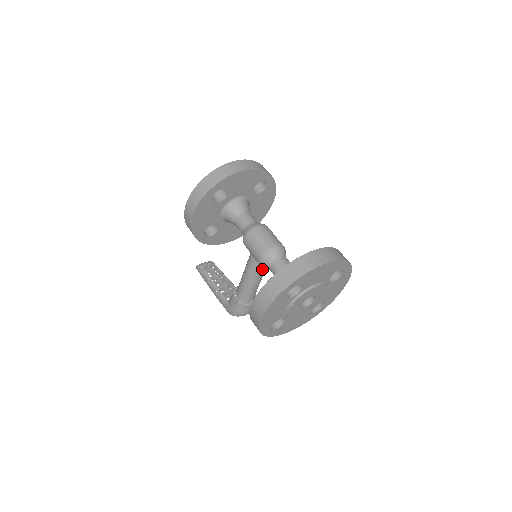
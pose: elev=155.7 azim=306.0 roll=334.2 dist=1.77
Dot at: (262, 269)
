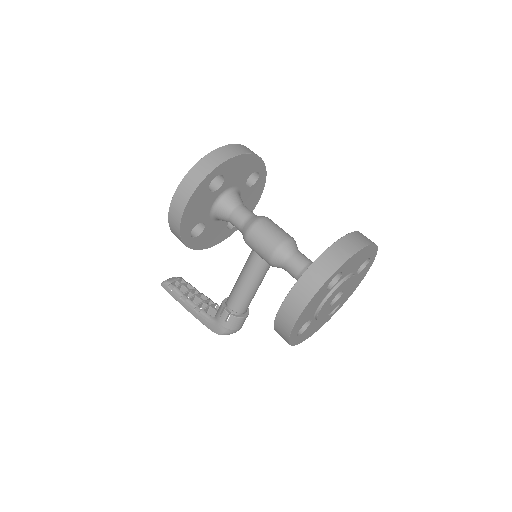
Dot at: (266, 270)
